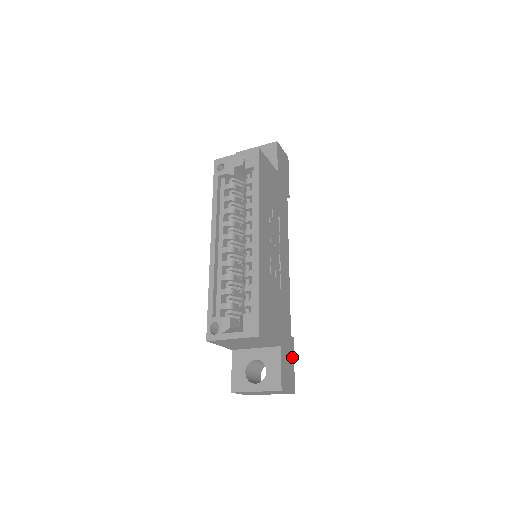
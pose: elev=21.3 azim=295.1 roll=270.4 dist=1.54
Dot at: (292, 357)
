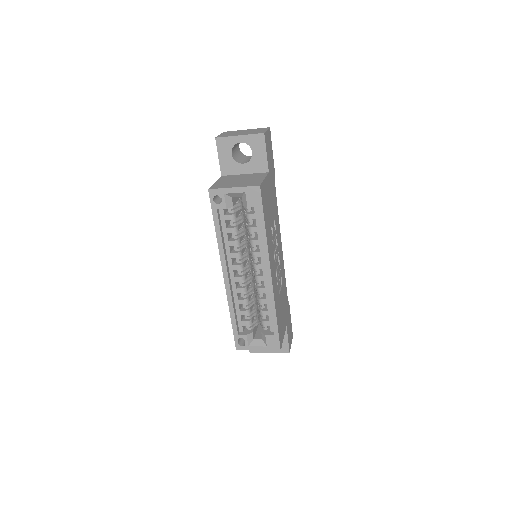
Dot at: (290, 317)
